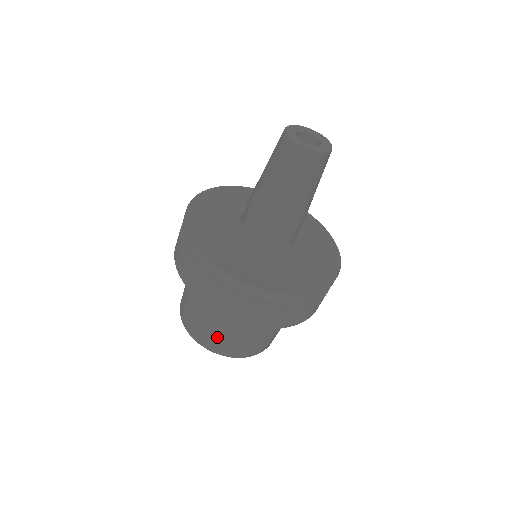
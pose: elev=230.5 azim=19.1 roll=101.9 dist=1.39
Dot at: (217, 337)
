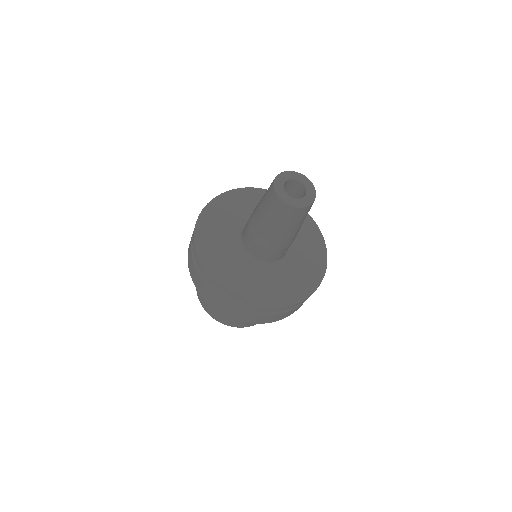
Dot at: occluded
